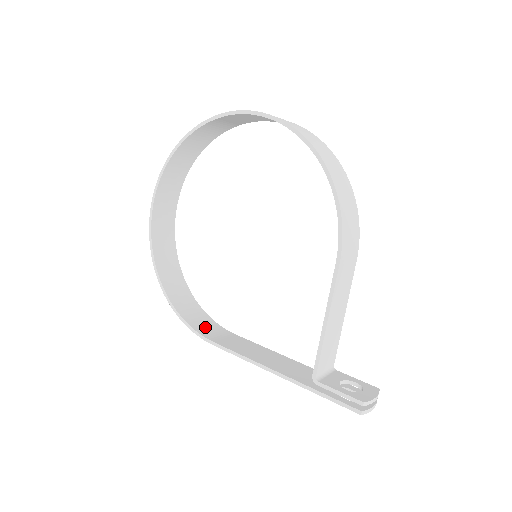
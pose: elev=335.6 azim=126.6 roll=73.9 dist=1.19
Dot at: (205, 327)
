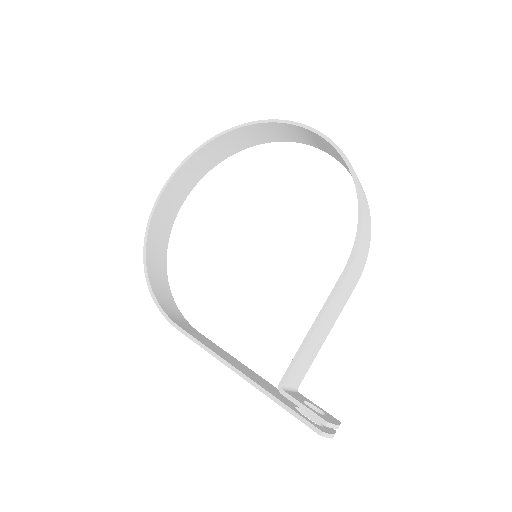
Dot at: (173, 314)
